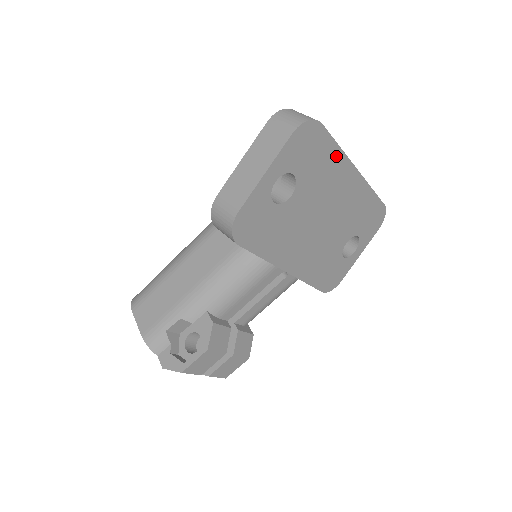
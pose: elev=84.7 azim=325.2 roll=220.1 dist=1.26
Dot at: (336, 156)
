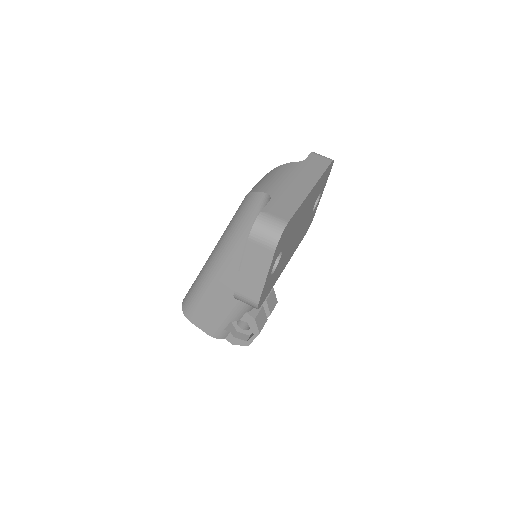
Dot at: (299, 210)
